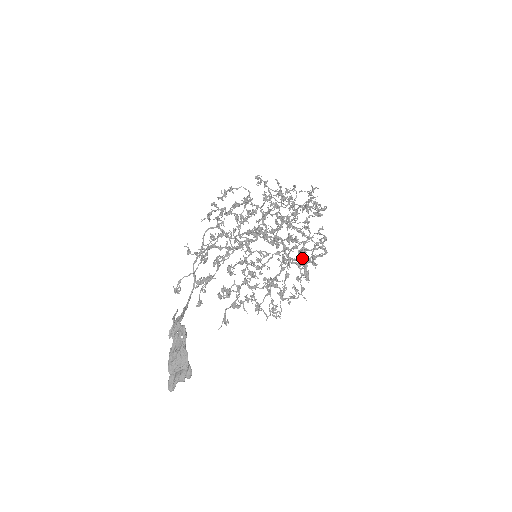
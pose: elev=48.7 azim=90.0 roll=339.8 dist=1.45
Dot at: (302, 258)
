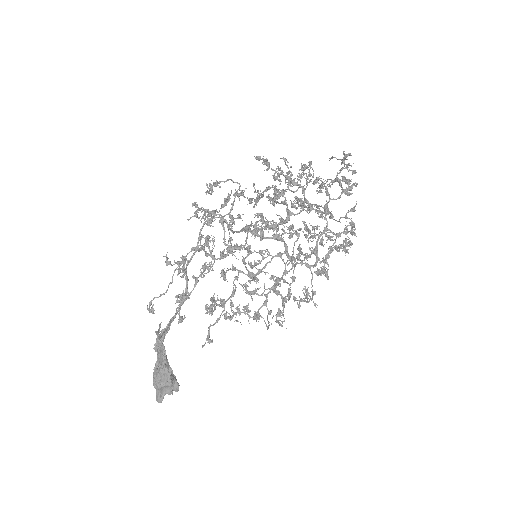
Dot at: (315, 255)
